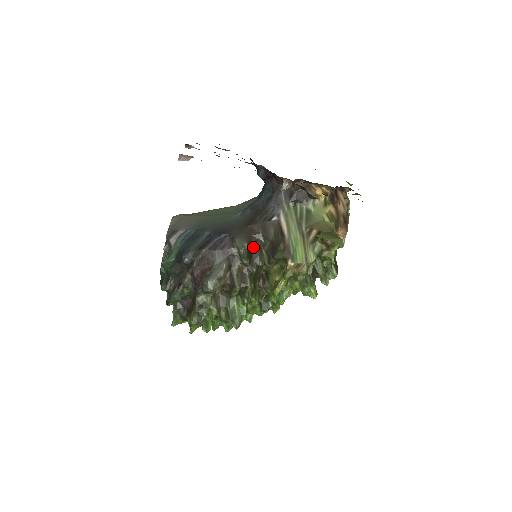
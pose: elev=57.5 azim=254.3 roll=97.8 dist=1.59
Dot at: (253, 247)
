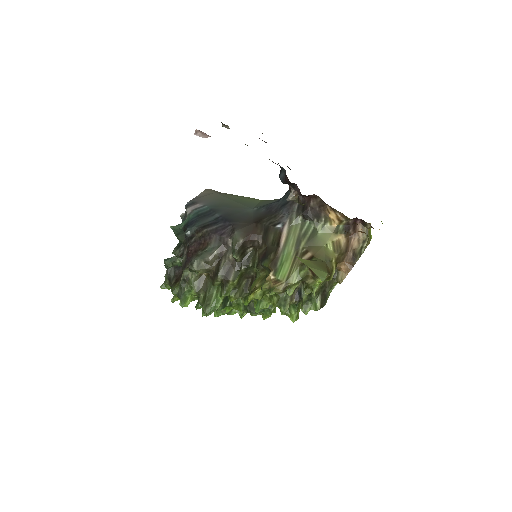
Dot at: (249, 245)
